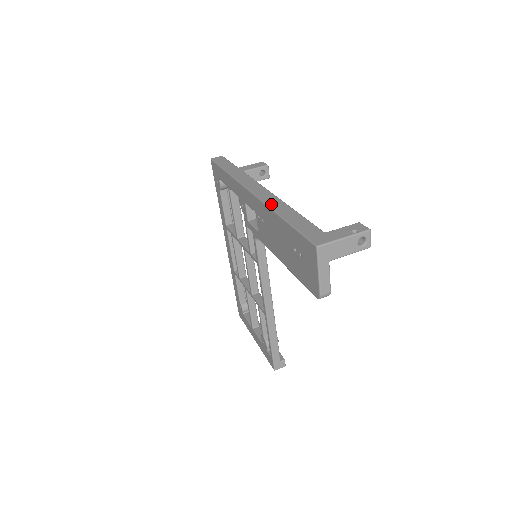
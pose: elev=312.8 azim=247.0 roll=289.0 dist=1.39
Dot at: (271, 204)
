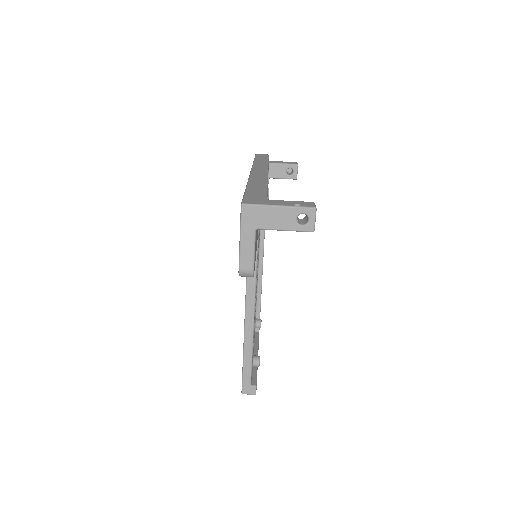
Dot at: (253, 178)
